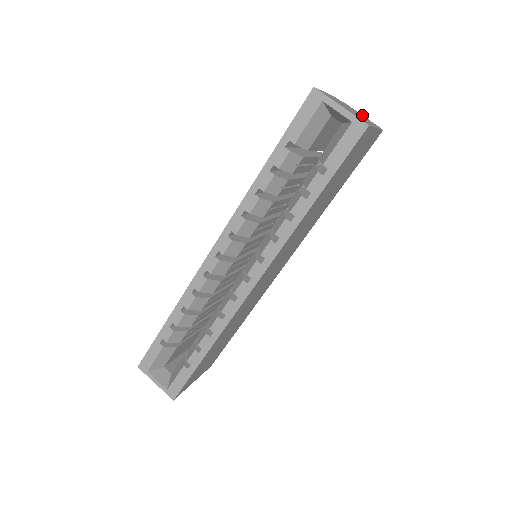
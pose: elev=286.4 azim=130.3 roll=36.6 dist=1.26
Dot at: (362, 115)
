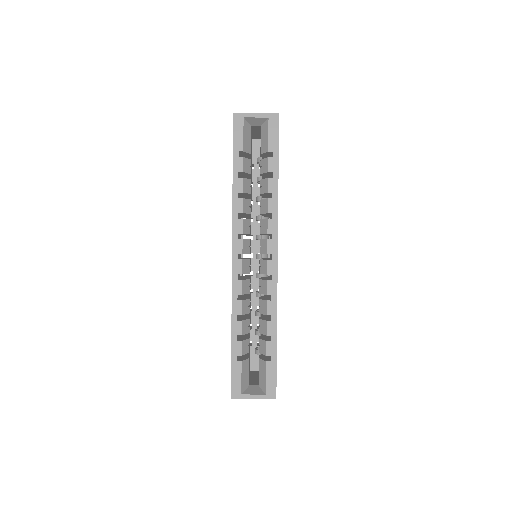
Dot at: occluded
